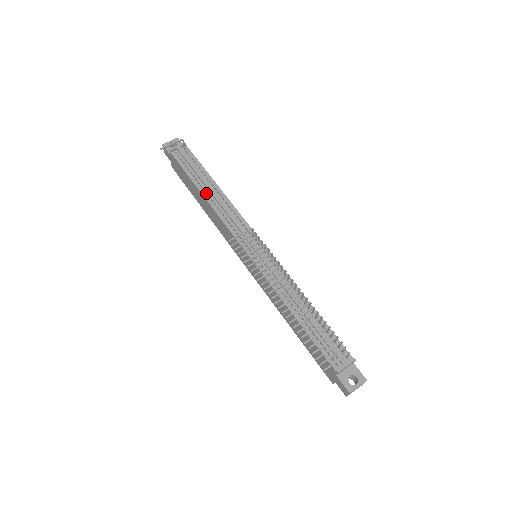
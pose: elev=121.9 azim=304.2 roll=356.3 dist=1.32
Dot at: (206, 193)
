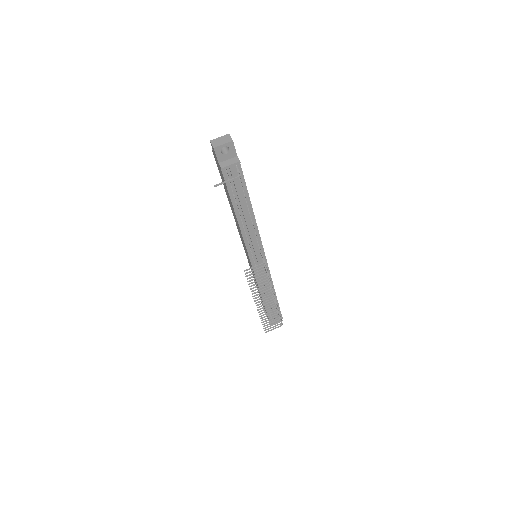
Dot at: (240, 213)
